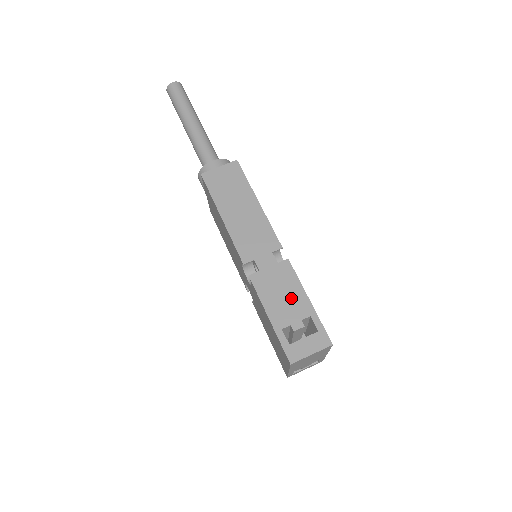
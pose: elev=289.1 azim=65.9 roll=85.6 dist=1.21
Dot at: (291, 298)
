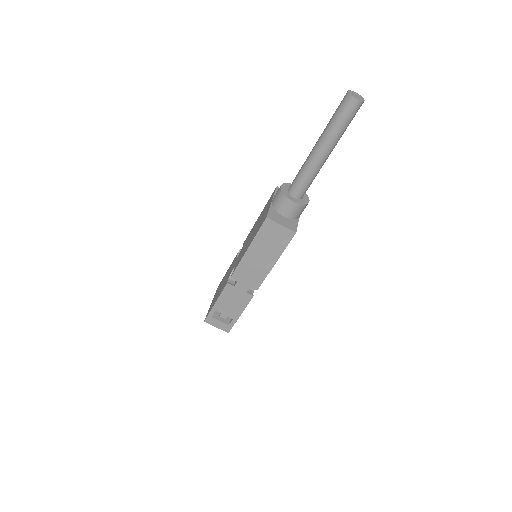
Dot at: (234, 308)
